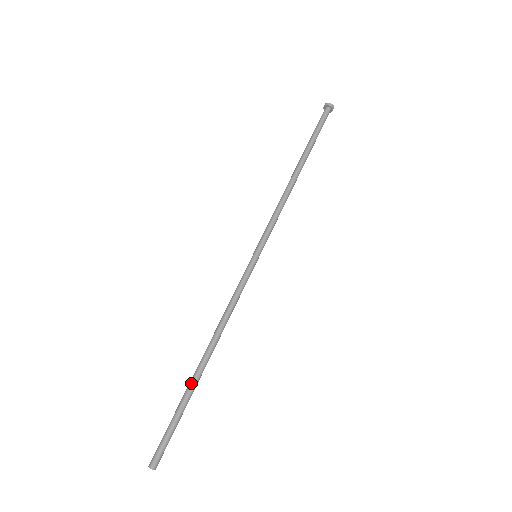
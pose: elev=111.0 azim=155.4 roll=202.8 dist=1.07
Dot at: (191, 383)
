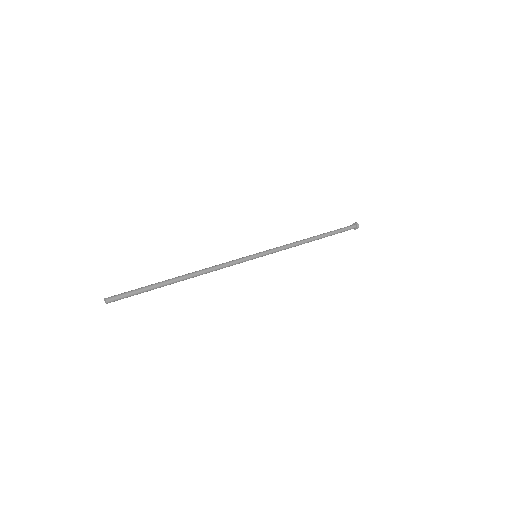
Dot at: (165, 280)
